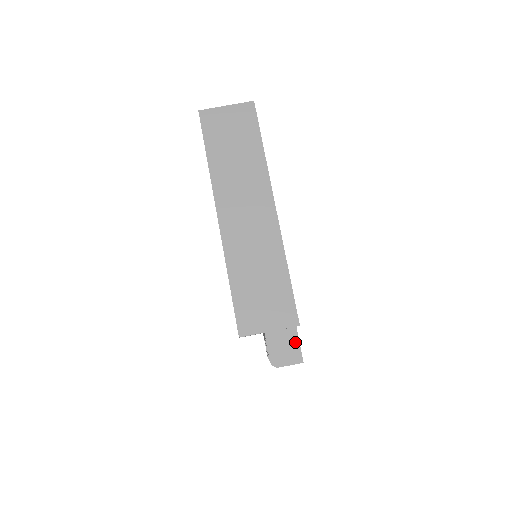
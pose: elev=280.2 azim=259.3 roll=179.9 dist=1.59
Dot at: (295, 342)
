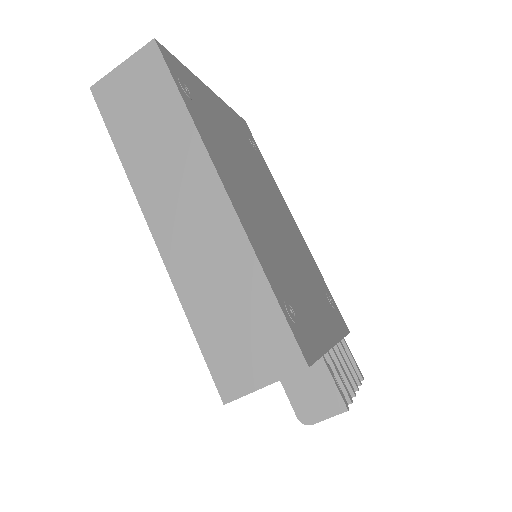
Dot at: (327, 381)
